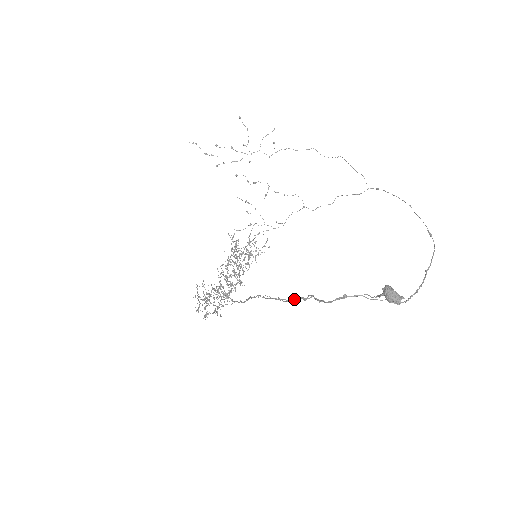
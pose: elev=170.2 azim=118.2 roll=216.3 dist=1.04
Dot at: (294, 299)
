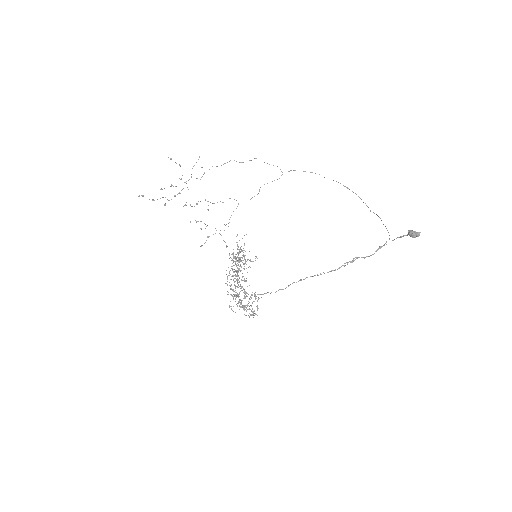
Dot at: (342, 265)
